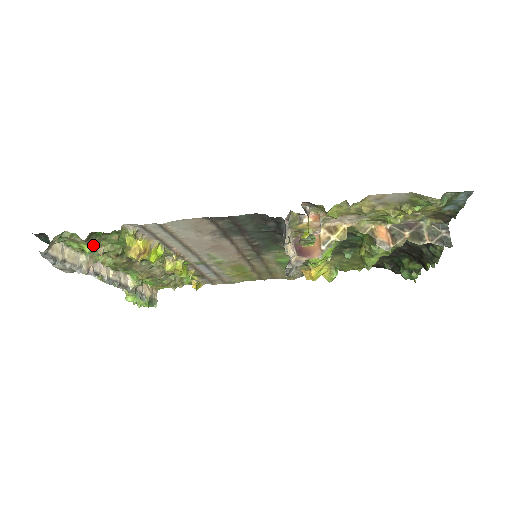
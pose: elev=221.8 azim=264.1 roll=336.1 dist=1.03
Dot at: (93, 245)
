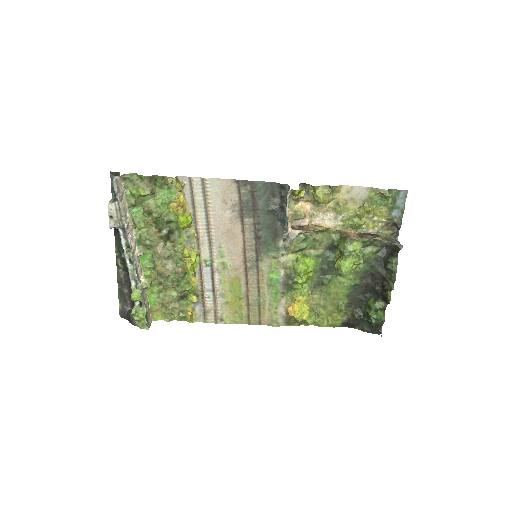
Dot at: (149, 190)
